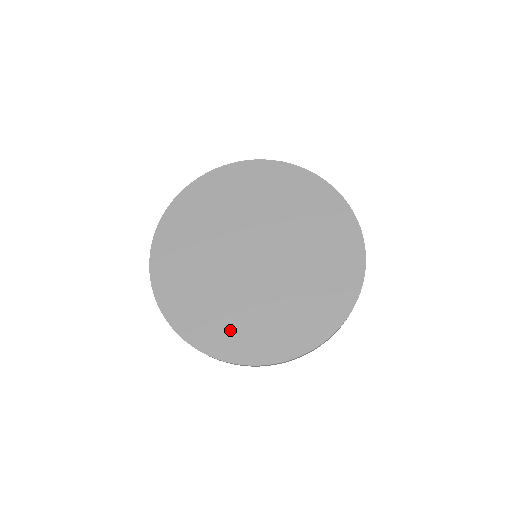
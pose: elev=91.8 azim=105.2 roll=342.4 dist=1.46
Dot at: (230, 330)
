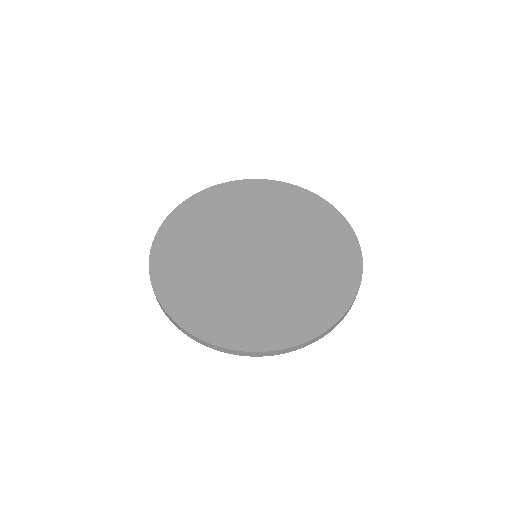
Dot at: (182, 278)
